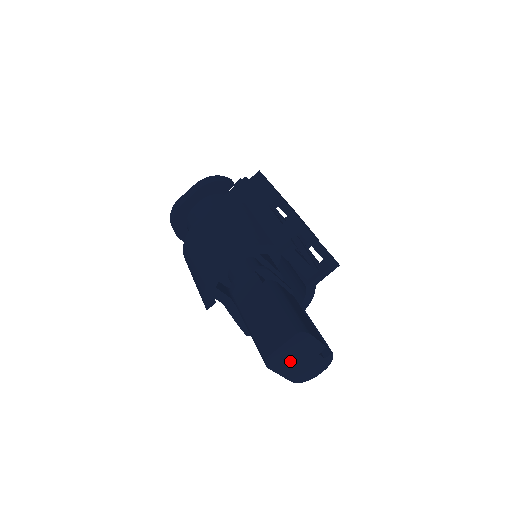
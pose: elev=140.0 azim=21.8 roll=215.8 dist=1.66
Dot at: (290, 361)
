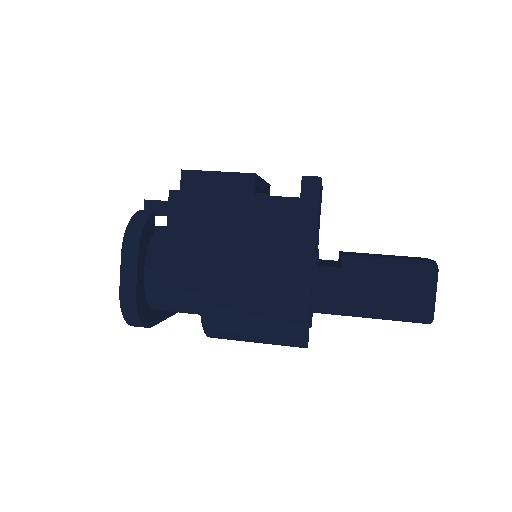
Dot at: occluded
